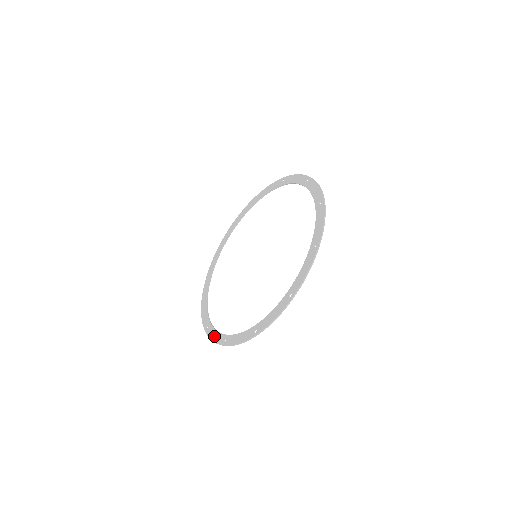
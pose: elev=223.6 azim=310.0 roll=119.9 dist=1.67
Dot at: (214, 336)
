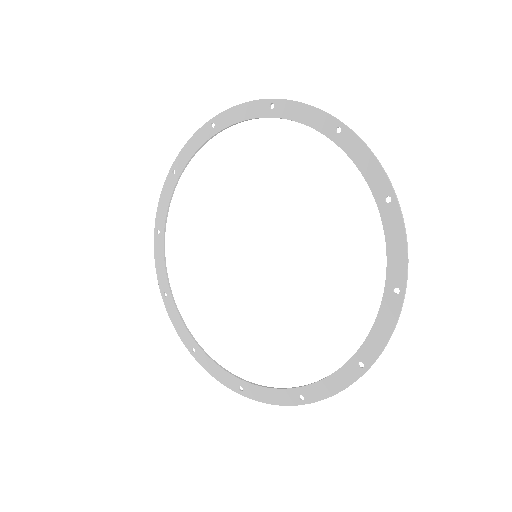
Dot at: (177, 324)
